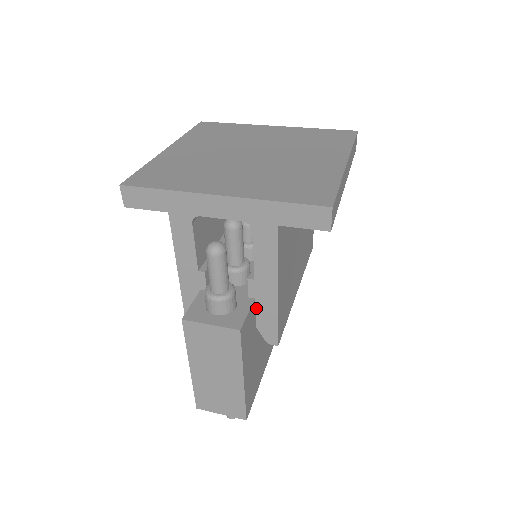
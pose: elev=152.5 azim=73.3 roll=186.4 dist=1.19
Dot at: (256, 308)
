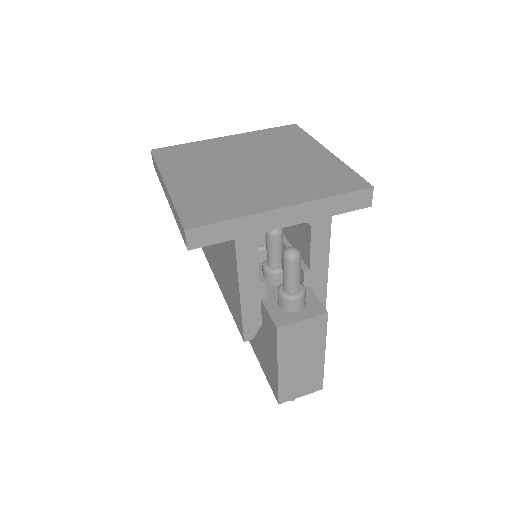
Dot at: occluded
